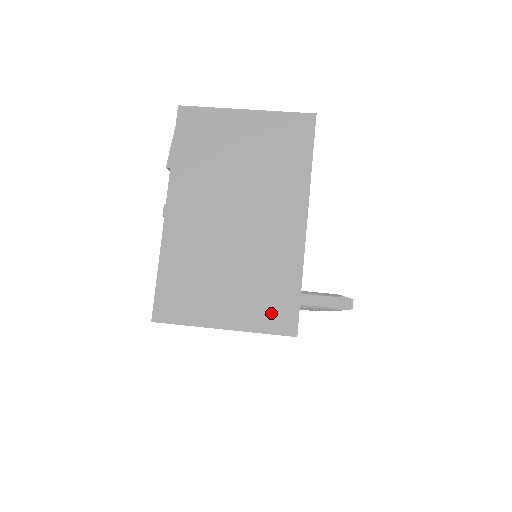
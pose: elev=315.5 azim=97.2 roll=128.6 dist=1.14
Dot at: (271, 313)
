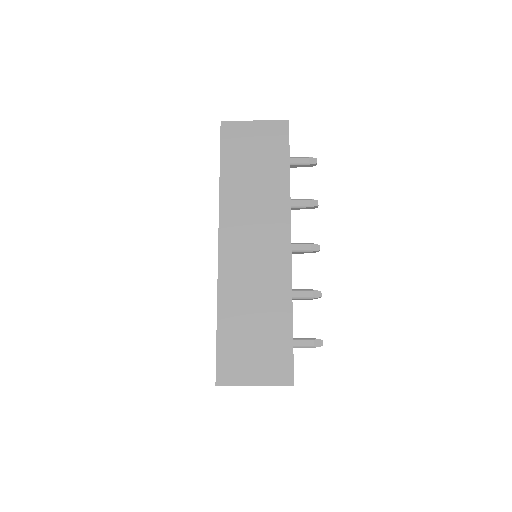
Dot at: occluded
